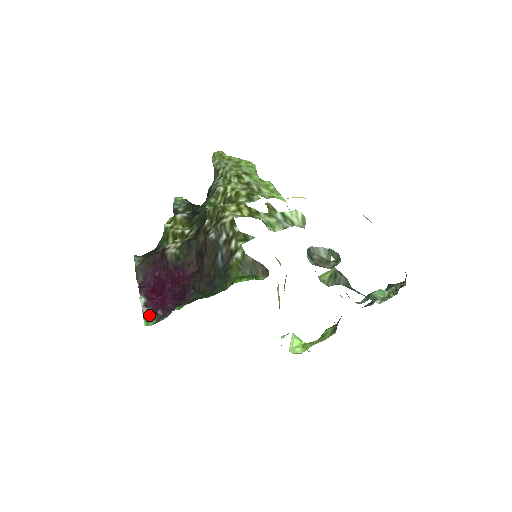
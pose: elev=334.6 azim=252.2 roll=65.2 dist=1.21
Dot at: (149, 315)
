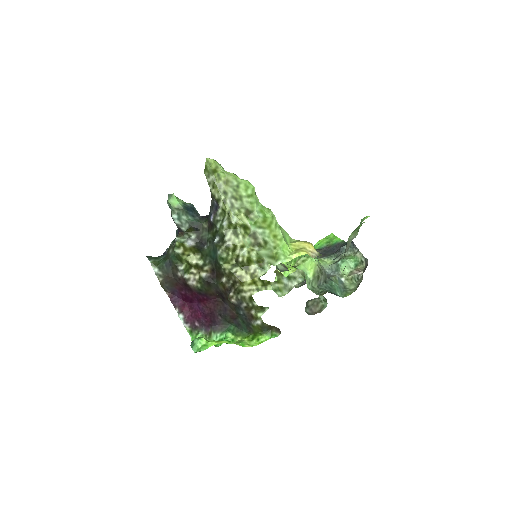
Dot at: (191, 329)
